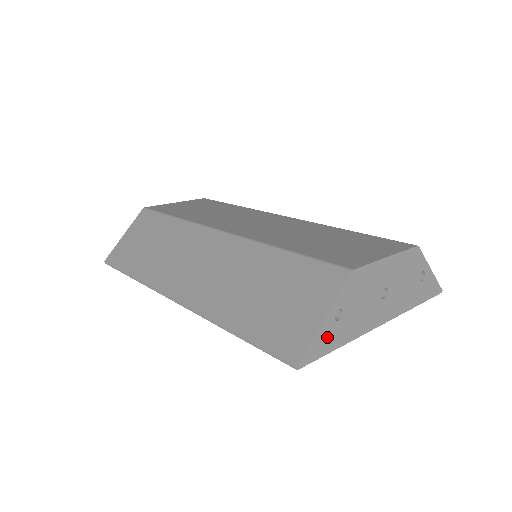
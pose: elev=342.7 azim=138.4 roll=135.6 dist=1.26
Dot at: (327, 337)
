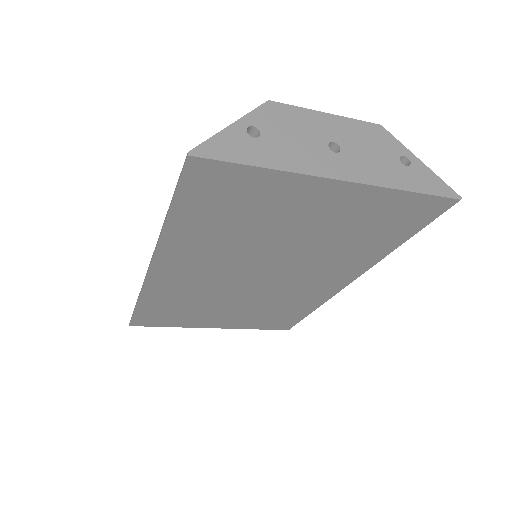
Dot at: (237, 146)
